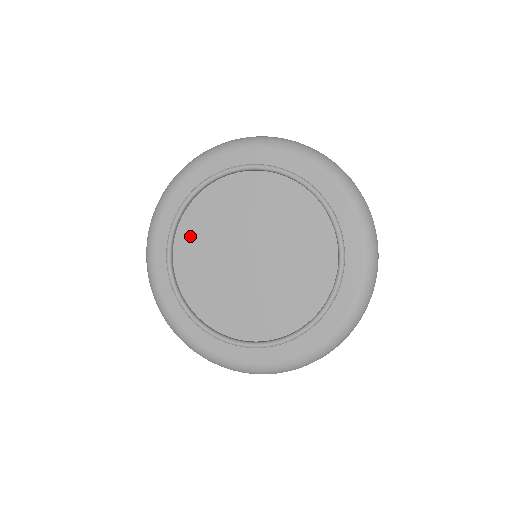
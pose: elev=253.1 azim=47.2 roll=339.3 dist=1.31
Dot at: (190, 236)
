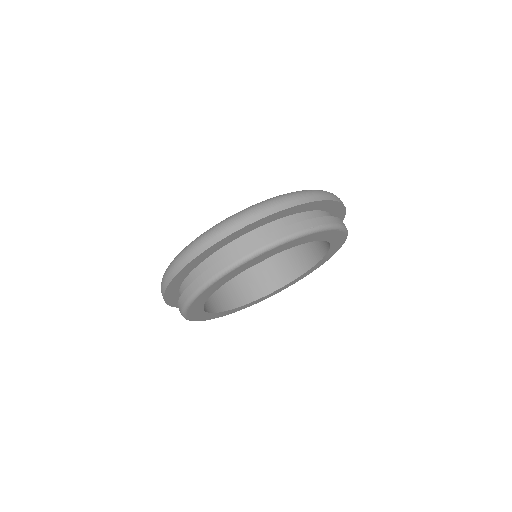
Dot at: occluded
